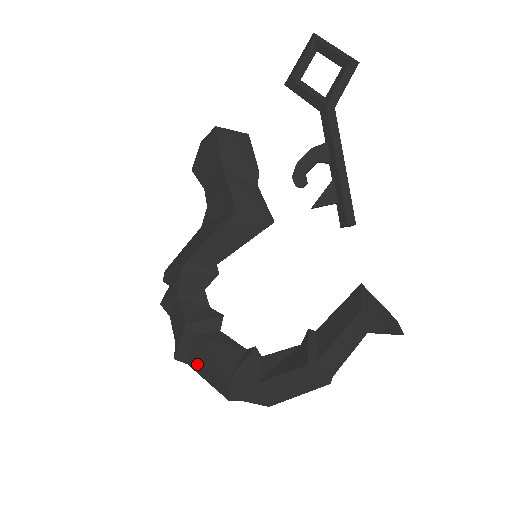
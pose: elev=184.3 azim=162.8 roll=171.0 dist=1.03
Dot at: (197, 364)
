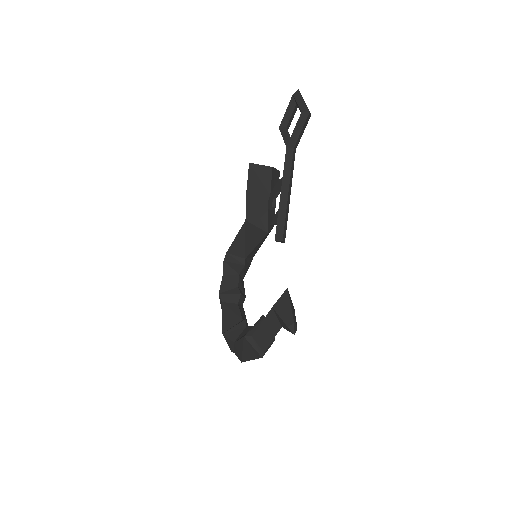
Dot at: occluded
